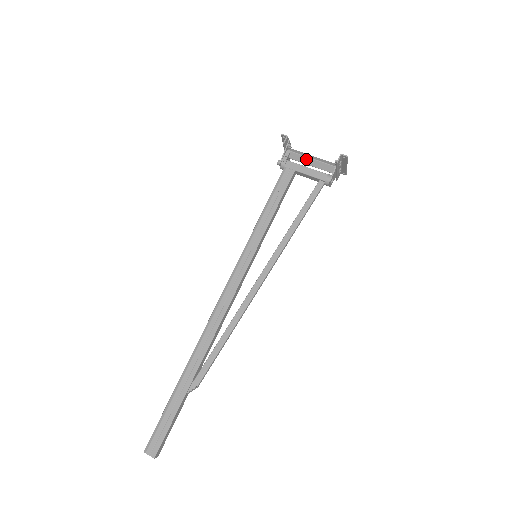
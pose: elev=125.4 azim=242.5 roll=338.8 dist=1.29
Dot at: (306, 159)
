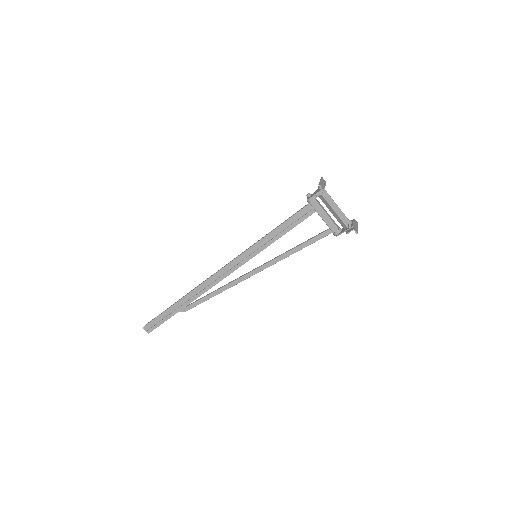
Dot at: (330, 207)
